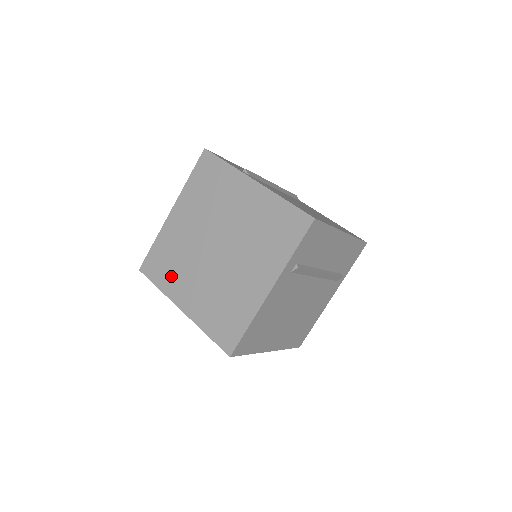
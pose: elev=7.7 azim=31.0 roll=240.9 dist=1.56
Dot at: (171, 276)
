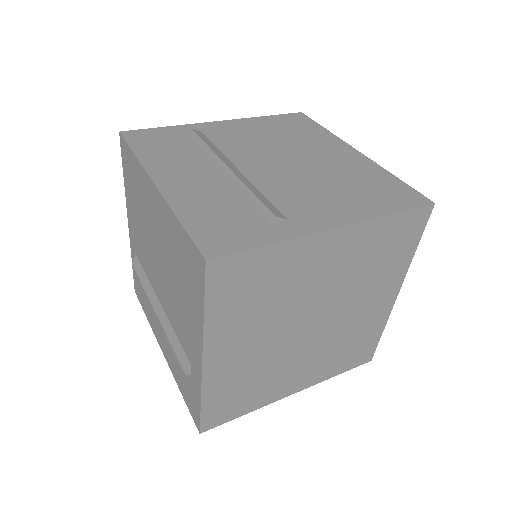
Dot at: (260, 393)
